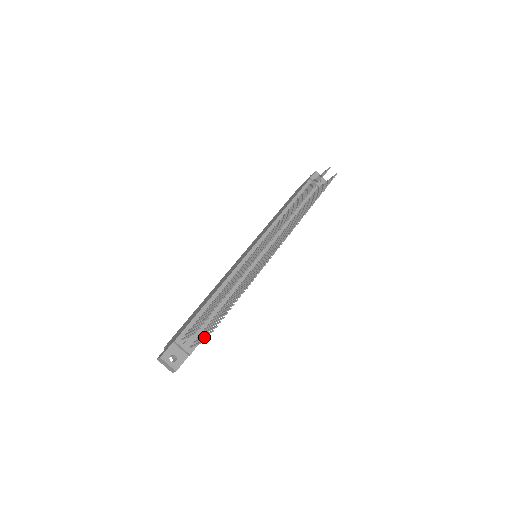
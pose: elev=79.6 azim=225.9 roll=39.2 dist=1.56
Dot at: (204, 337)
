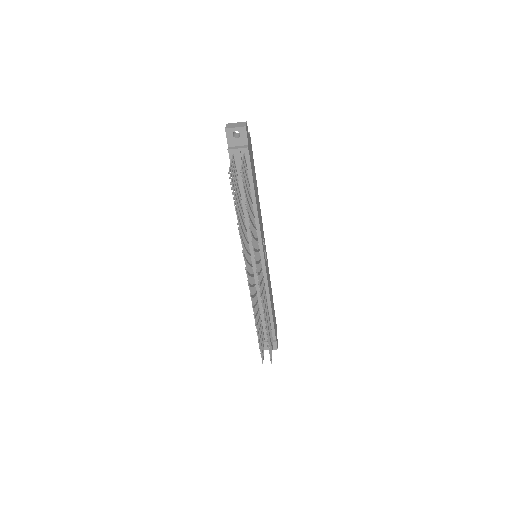
Dot at: occluded
